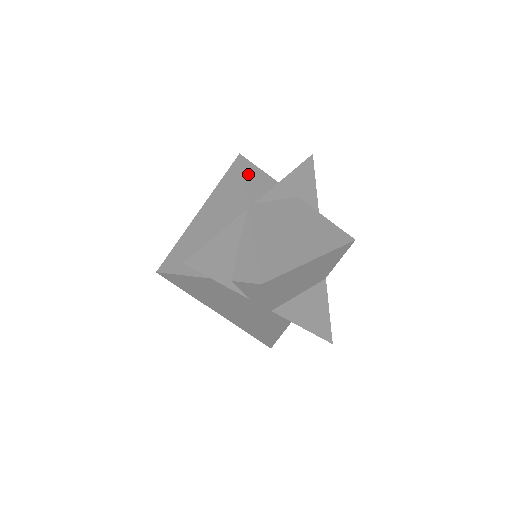
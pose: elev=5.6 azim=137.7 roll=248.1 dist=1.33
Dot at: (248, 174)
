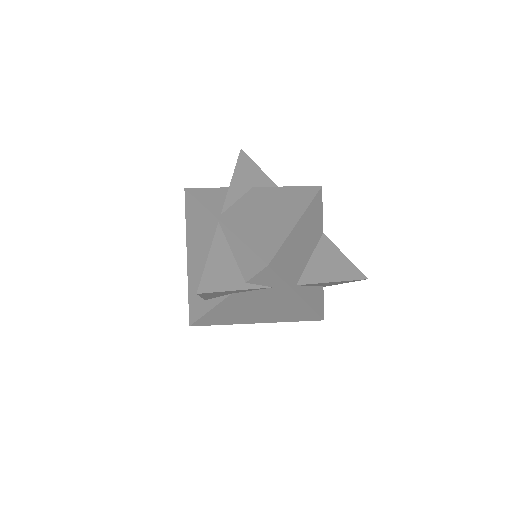
Dot at: (201, 197)
